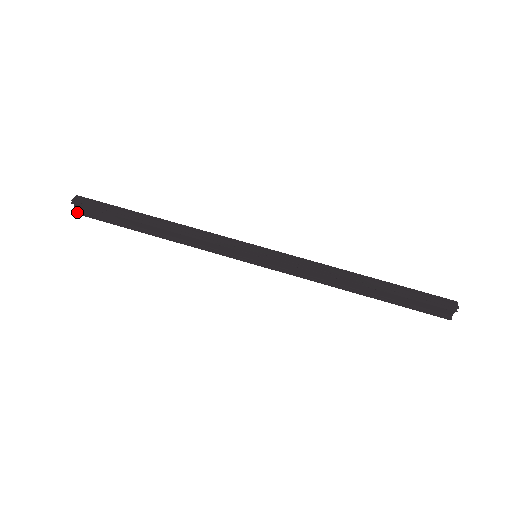
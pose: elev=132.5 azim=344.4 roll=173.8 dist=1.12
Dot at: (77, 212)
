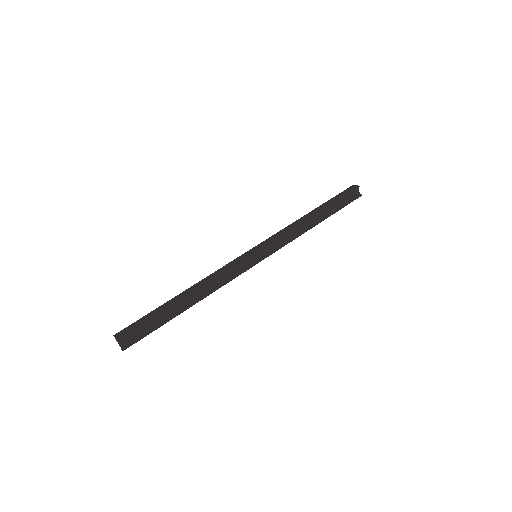
Dot at: (125, 347)
